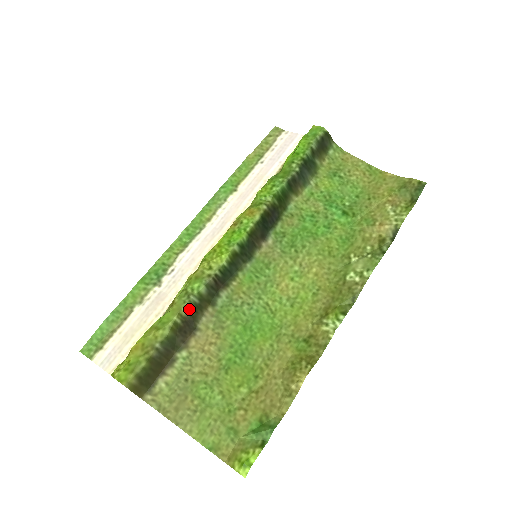
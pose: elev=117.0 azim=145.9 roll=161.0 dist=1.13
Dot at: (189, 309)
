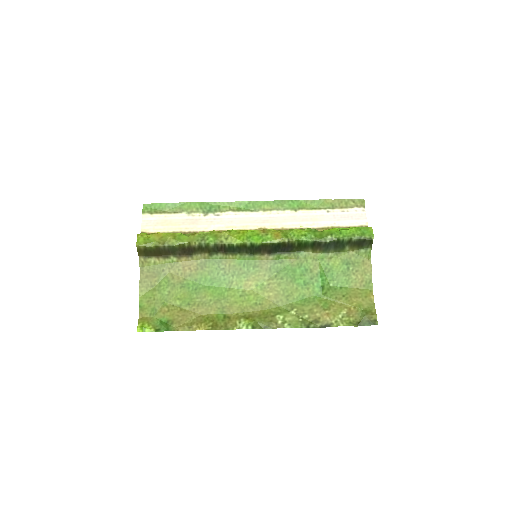
Dot at: (196, 245)
